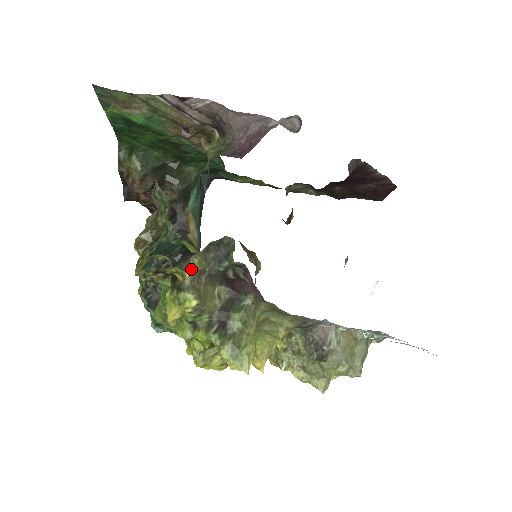
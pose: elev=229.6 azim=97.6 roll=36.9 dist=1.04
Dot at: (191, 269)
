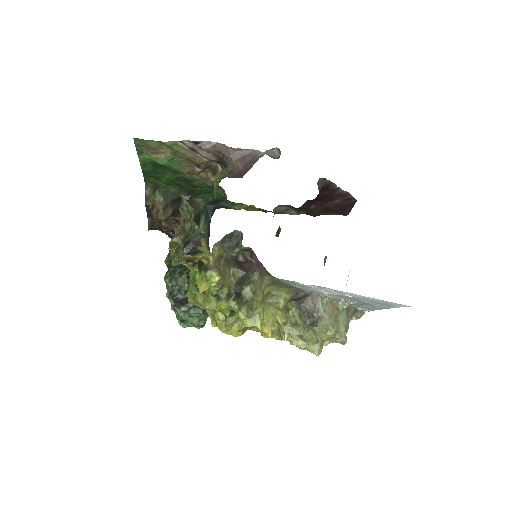
Dot at: (213, 254)
